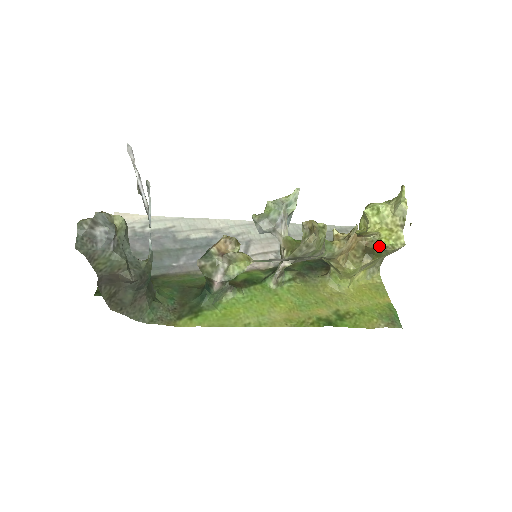
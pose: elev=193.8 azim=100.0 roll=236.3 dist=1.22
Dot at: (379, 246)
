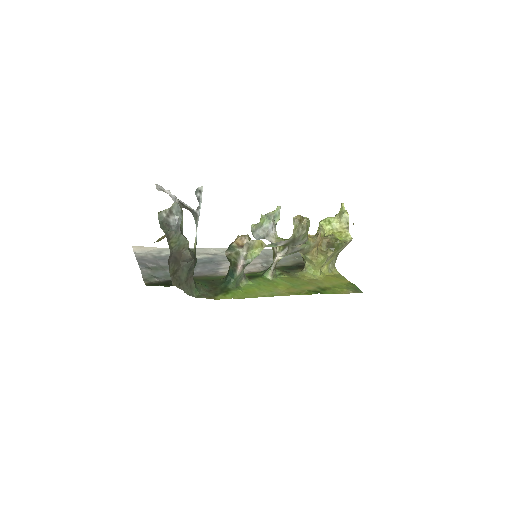
Dot at: (337, 240)
